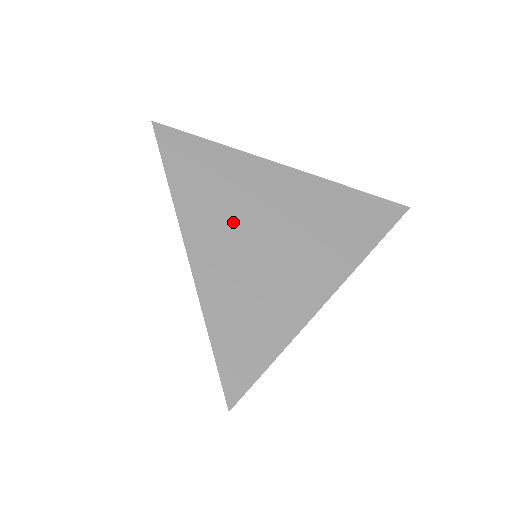
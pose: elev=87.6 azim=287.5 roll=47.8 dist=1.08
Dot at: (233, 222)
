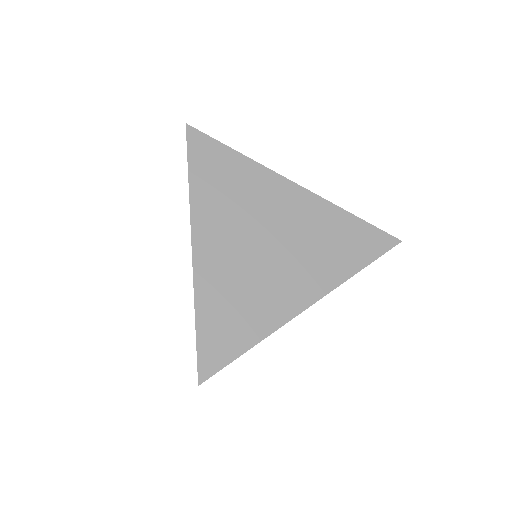
Dot at: (237, 227)
